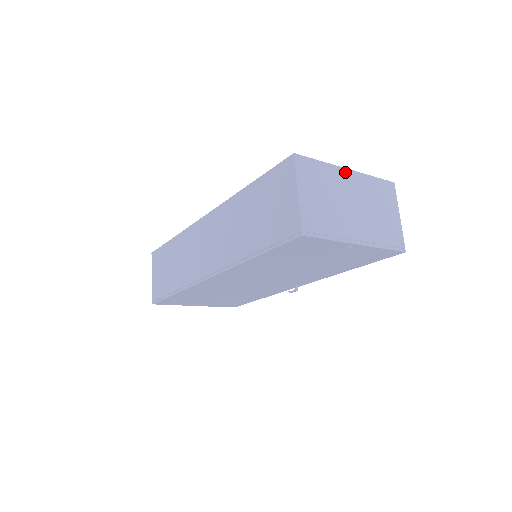
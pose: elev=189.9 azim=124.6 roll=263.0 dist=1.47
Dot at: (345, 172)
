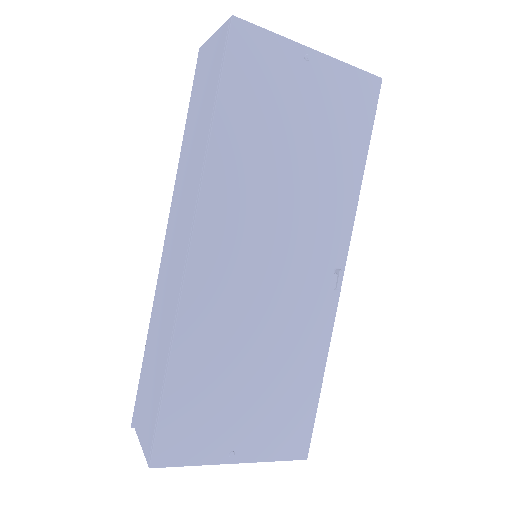
Dot at: occluded
